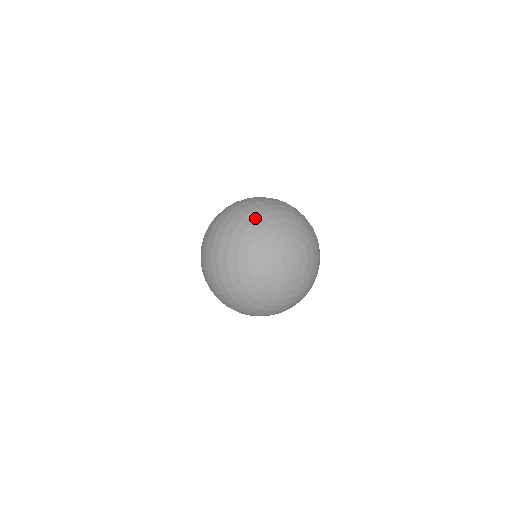
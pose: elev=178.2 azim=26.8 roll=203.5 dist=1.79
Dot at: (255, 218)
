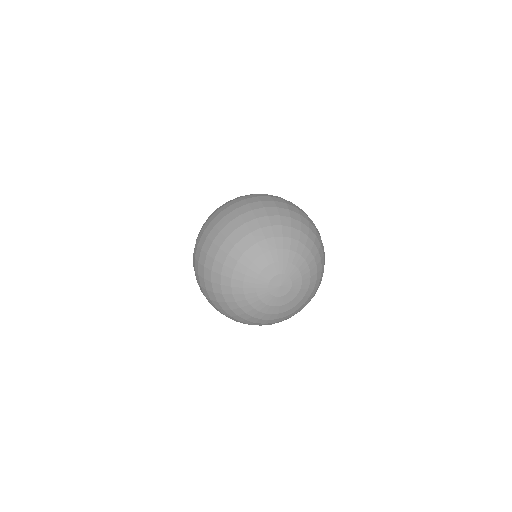
Dot at: (222, 264)
